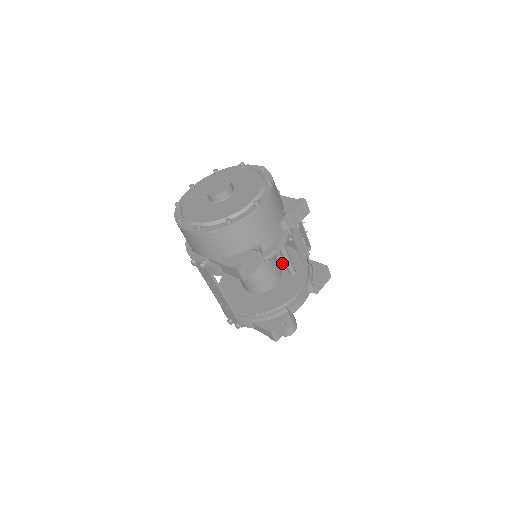
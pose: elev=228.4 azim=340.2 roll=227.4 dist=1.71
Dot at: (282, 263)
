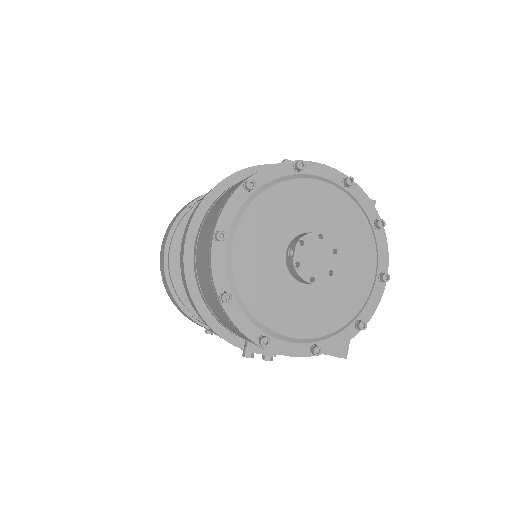
Dot at: occluded
